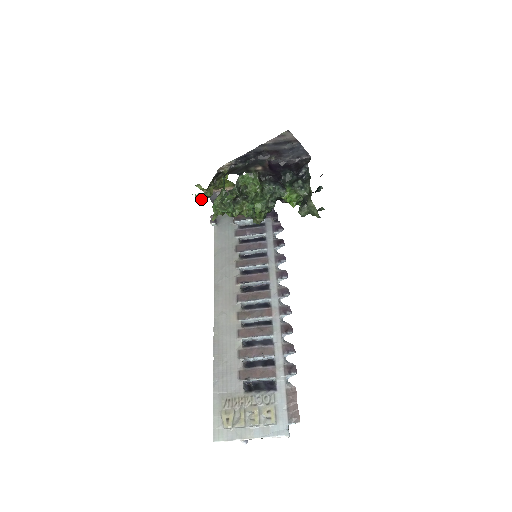
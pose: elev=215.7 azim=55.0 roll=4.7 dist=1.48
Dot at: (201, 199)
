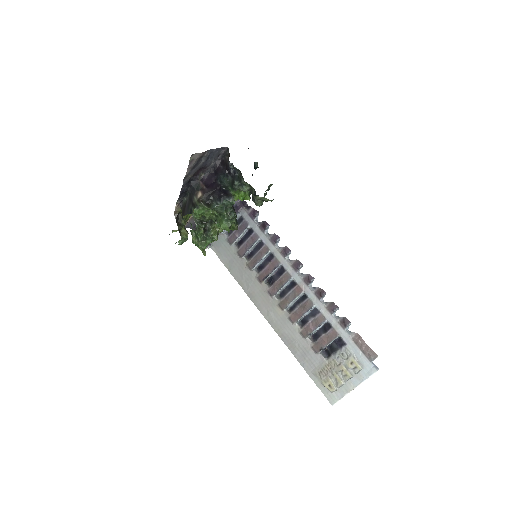
Dot at: occluded
